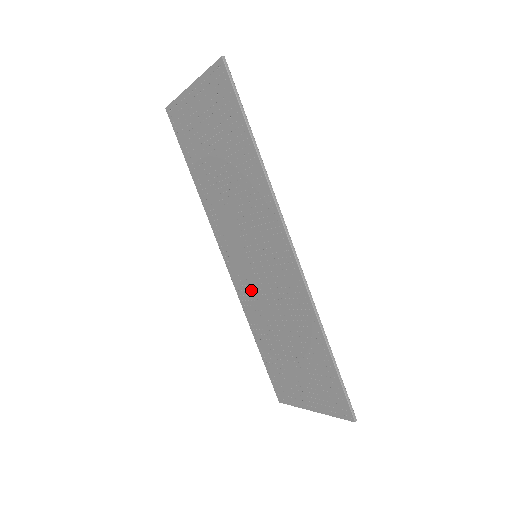
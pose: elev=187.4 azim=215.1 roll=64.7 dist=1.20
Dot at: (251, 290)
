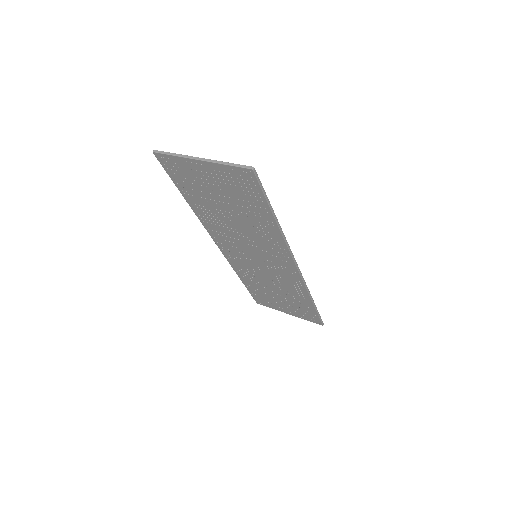
Dot at: (245, 265)
